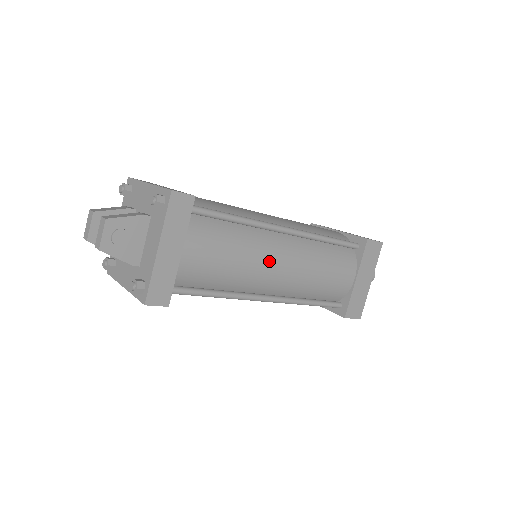
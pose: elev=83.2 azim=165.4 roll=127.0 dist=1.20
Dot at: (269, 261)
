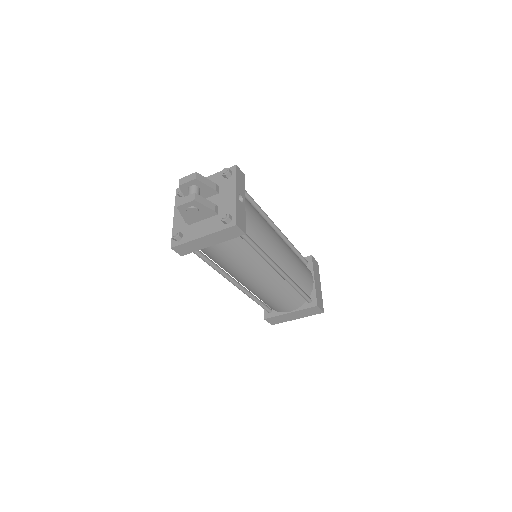
Dot at: (253, 276)
